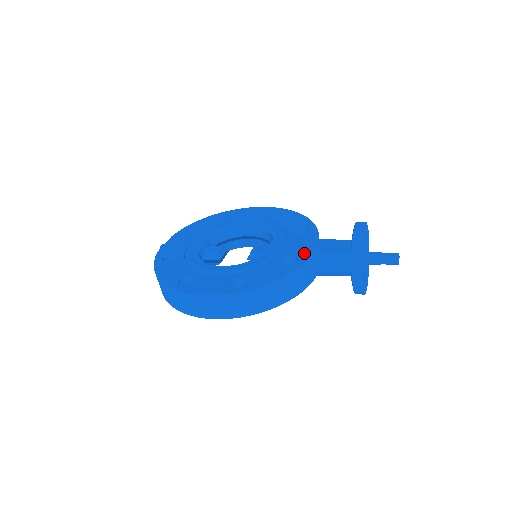
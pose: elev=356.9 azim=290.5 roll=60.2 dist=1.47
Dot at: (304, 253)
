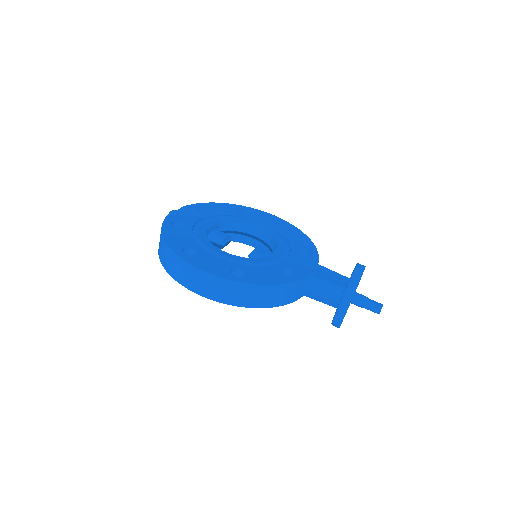
Dot at: (303, 271)
